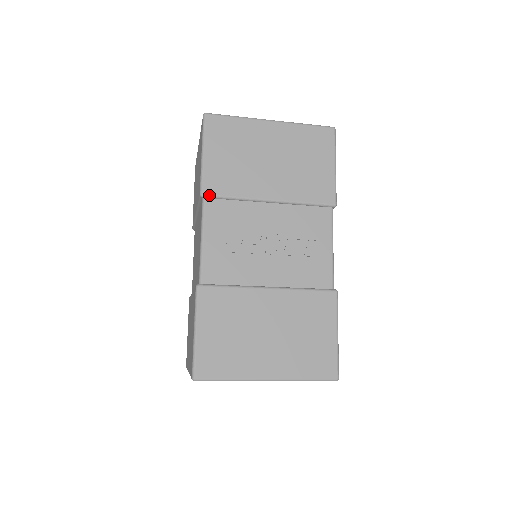
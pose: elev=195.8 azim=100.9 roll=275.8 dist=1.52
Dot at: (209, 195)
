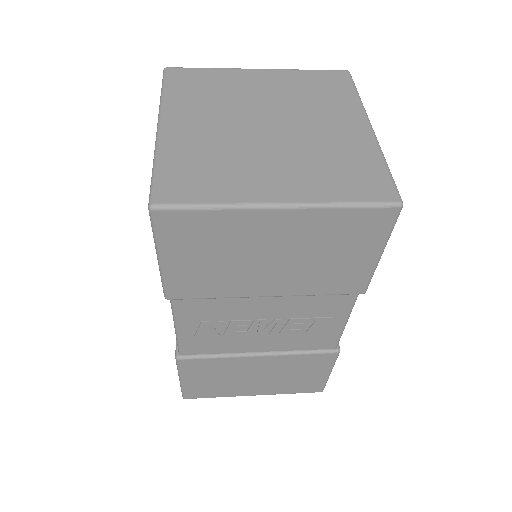
Dot at: (177, 299)
